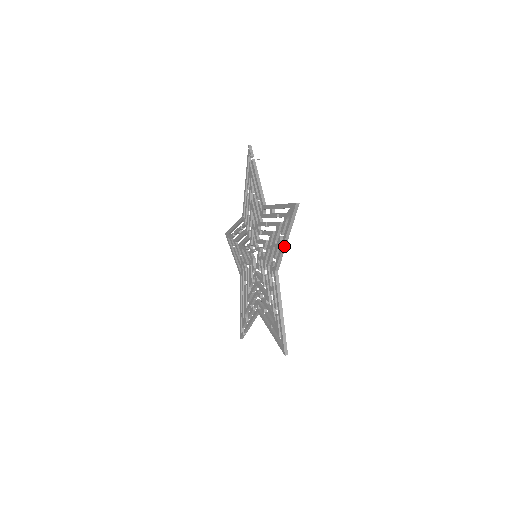
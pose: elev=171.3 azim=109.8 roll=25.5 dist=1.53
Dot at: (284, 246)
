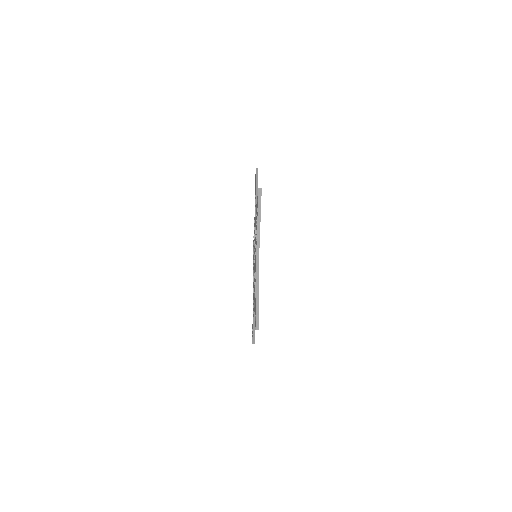
Dot at: (257, 191)
